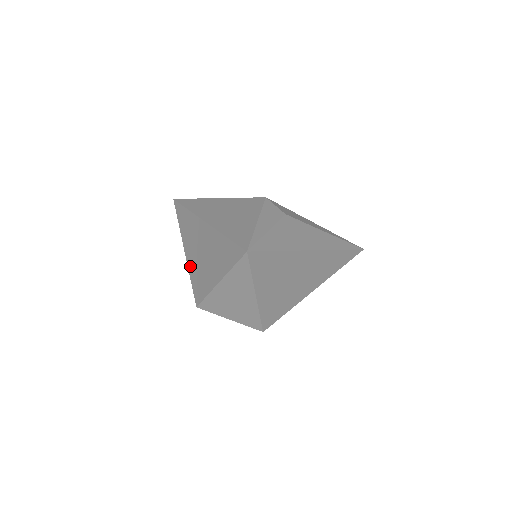
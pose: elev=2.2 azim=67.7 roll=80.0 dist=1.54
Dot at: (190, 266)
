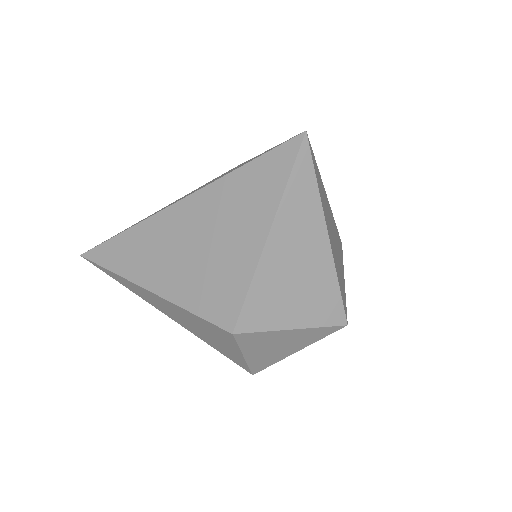
Dot at: (177, 293)
